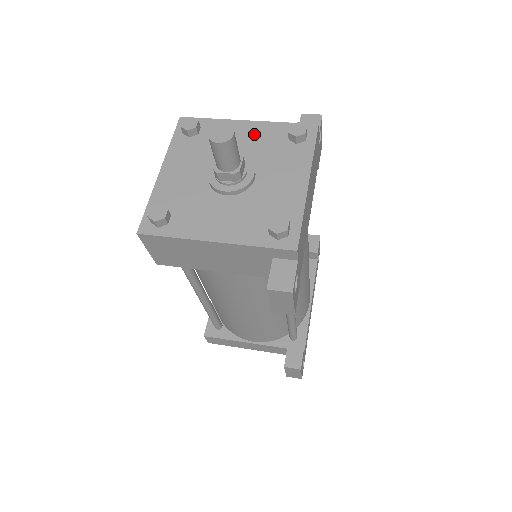
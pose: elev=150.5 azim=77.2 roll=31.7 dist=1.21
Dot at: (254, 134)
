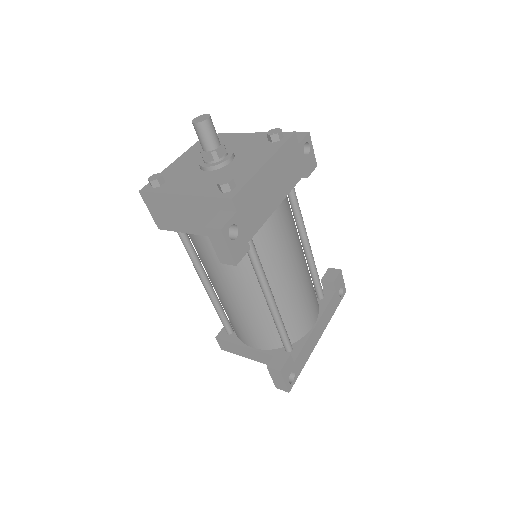
Dot at: (247, 139)
